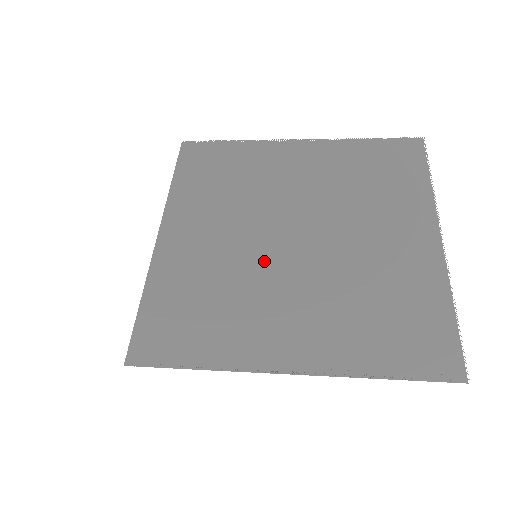
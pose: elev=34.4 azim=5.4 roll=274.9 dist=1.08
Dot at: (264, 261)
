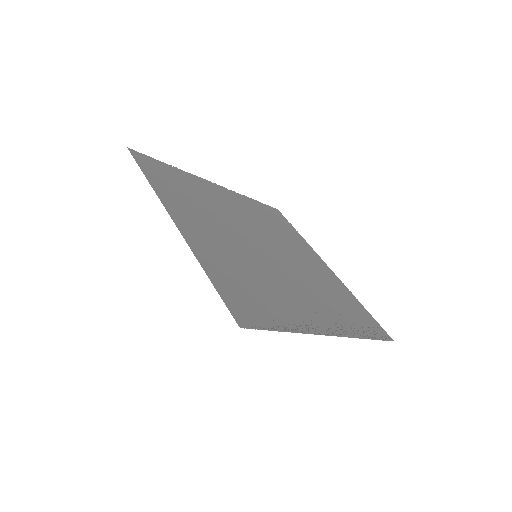
Dot at: (264, 260)
